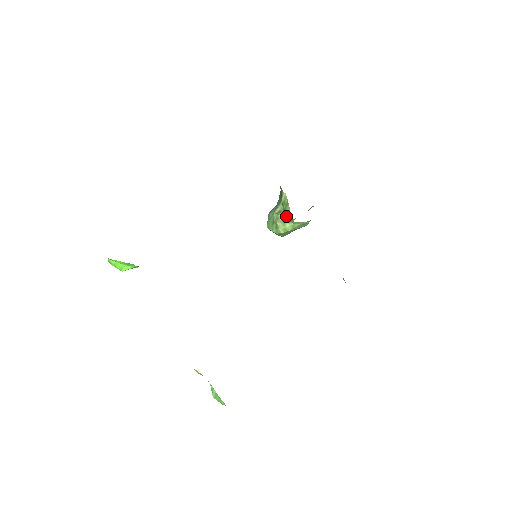
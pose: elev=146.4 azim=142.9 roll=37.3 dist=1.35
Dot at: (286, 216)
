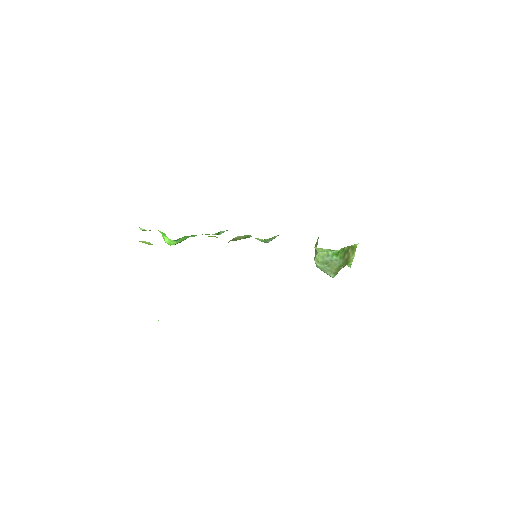
Dot at: occluded
